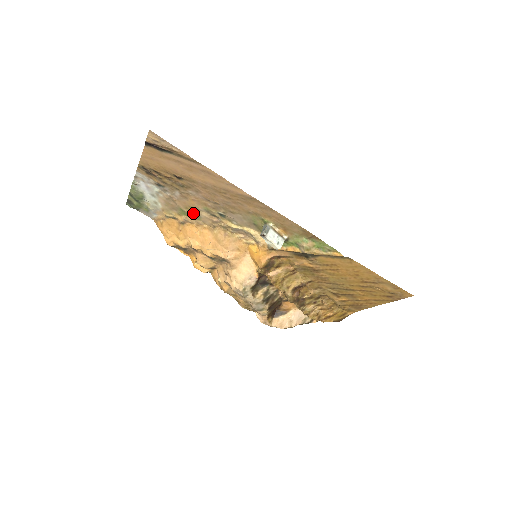
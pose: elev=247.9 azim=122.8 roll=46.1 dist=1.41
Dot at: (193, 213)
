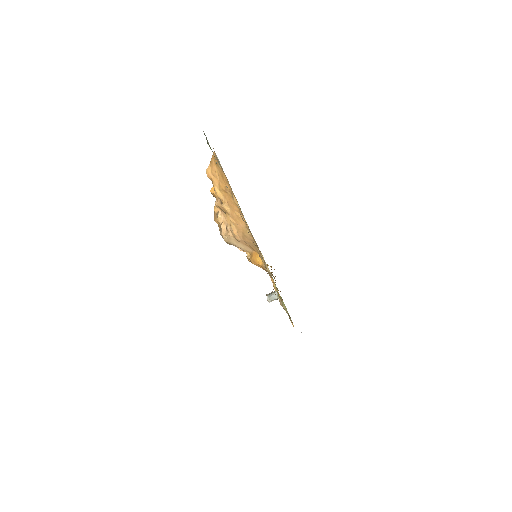
Dot at: occluded
